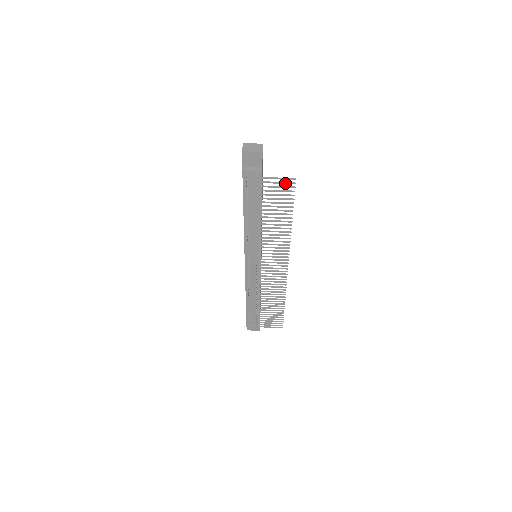
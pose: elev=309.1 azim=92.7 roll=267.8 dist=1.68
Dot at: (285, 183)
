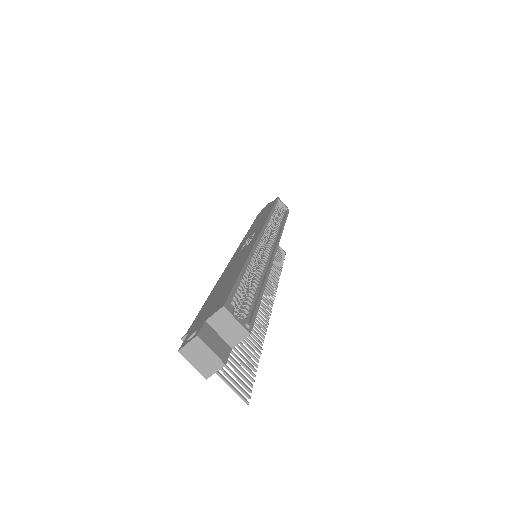
Dot at: (237, 386)
